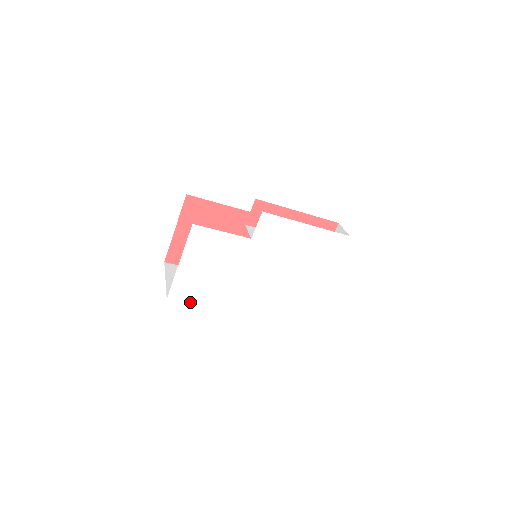
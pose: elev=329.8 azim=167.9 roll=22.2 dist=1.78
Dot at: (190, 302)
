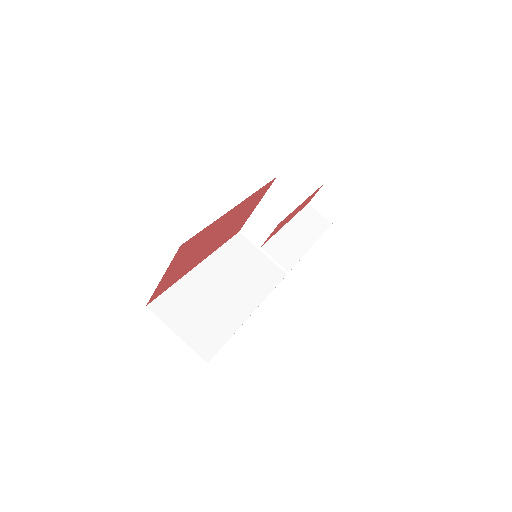
Dot at: occluded
